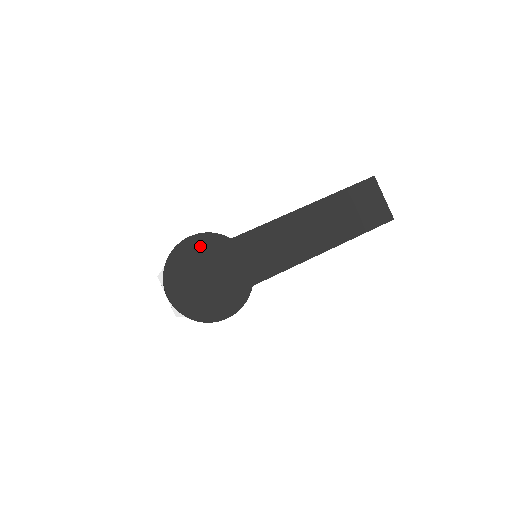
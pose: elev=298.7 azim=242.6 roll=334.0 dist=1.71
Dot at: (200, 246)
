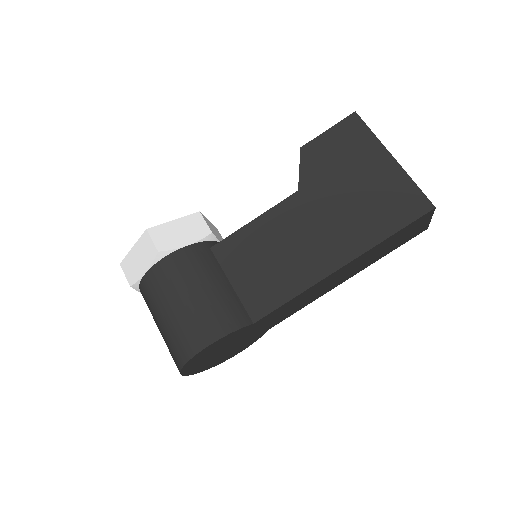
Dot at: (220, 344)
